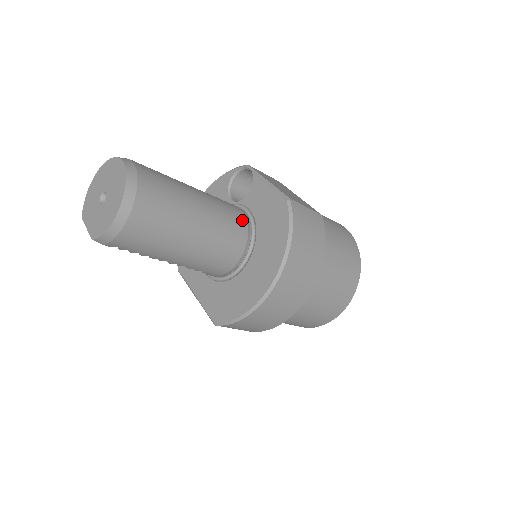
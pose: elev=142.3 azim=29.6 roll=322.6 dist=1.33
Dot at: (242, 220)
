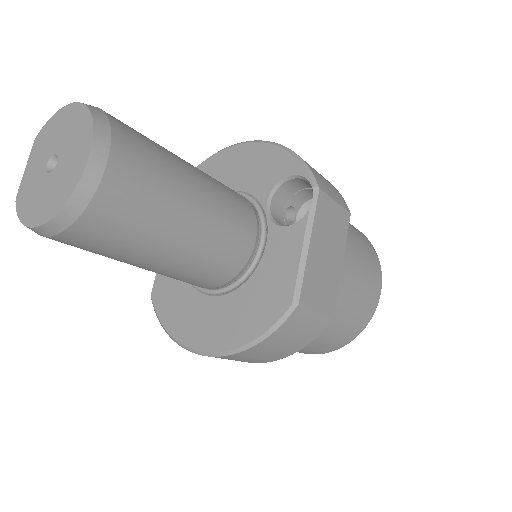
Dot at: (239, 262)
